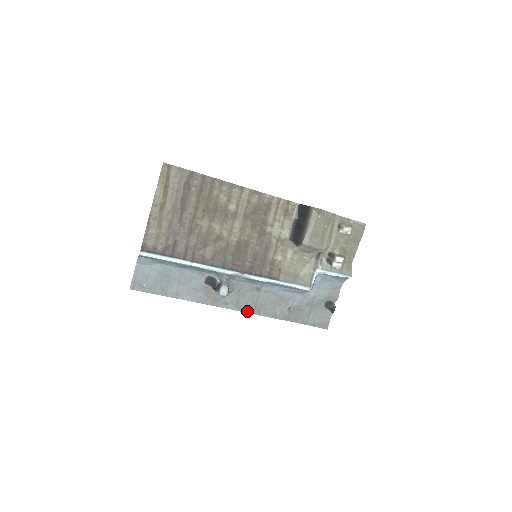
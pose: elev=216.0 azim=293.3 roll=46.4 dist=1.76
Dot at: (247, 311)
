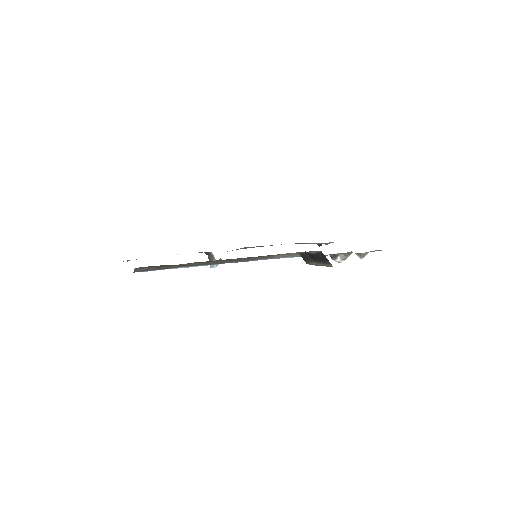
Dot at: occluded
